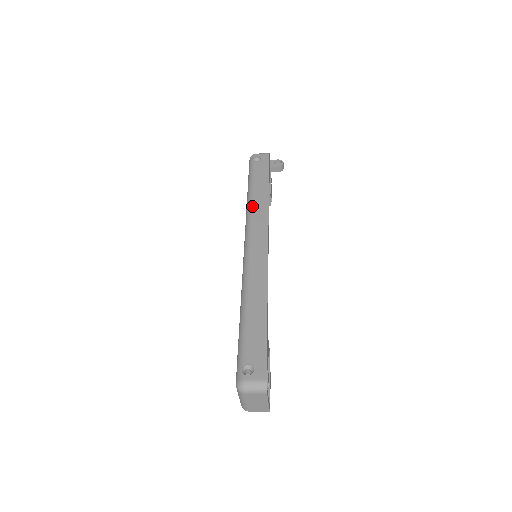
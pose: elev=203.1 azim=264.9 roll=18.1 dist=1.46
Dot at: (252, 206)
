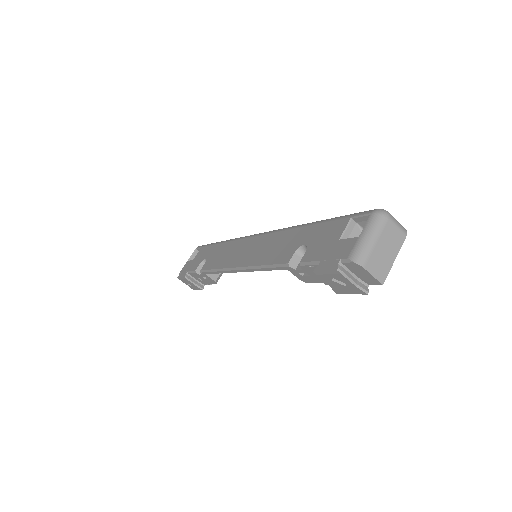
Dot at: occluded
